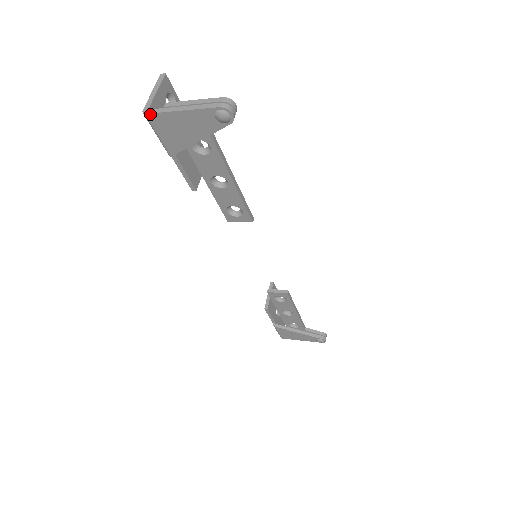
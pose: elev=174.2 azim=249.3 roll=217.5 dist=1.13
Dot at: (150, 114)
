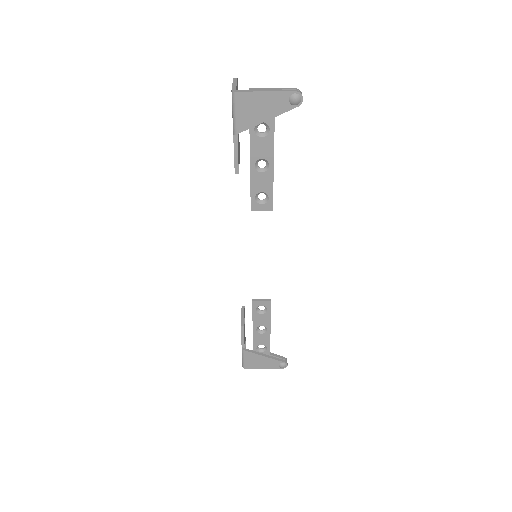
Dot at: (239, 92)
